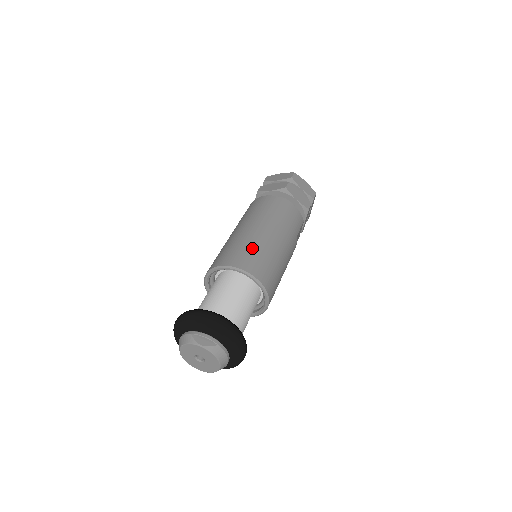
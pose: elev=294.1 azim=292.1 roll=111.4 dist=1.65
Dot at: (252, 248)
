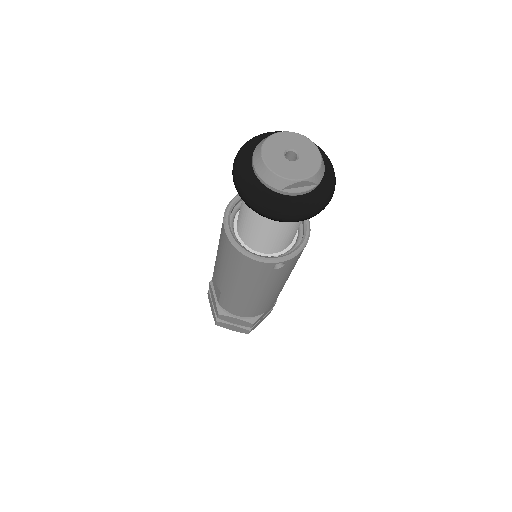
Dot at: occluded
